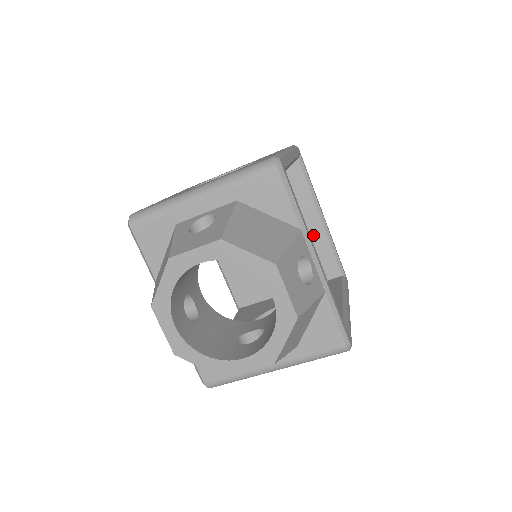
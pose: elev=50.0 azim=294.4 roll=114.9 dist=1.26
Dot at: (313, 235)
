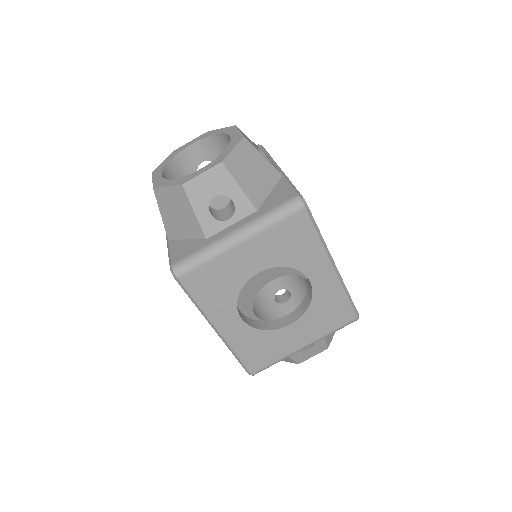
Dot at: occluded
